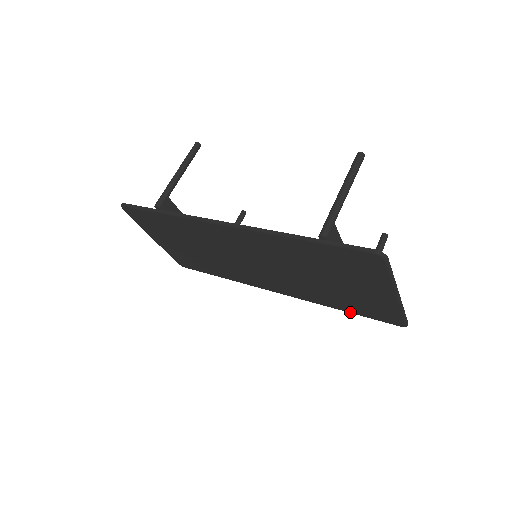
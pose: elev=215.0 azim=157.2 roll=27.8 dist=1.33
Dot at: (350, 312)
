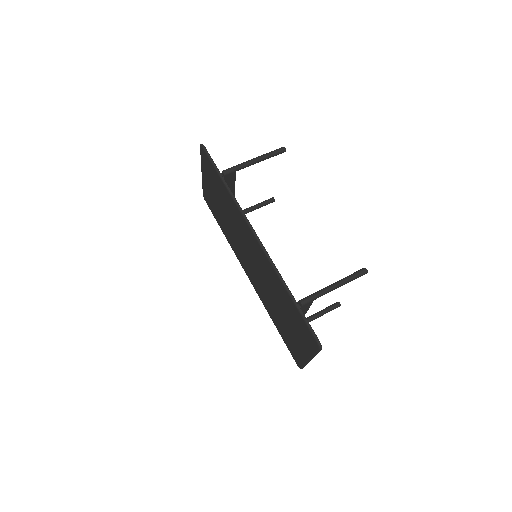
Dot at: (279, 332)
